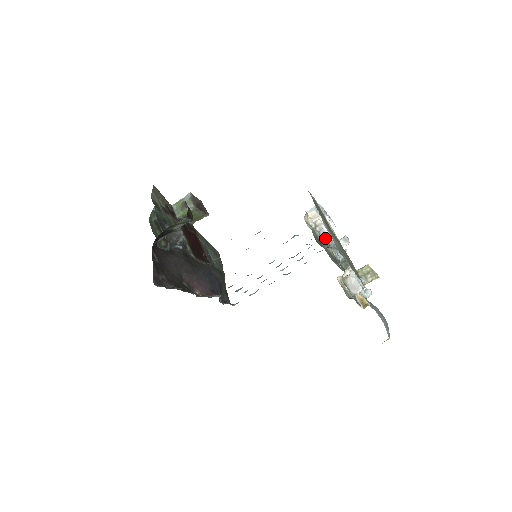
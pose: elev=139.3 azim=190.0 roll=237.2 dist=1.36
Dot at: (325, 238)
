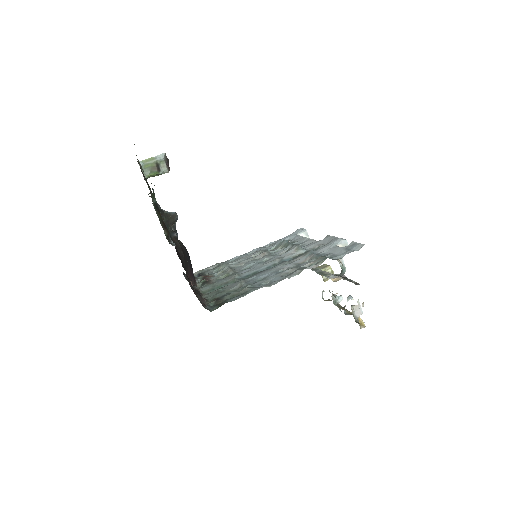
Dot at: (343, 268)
